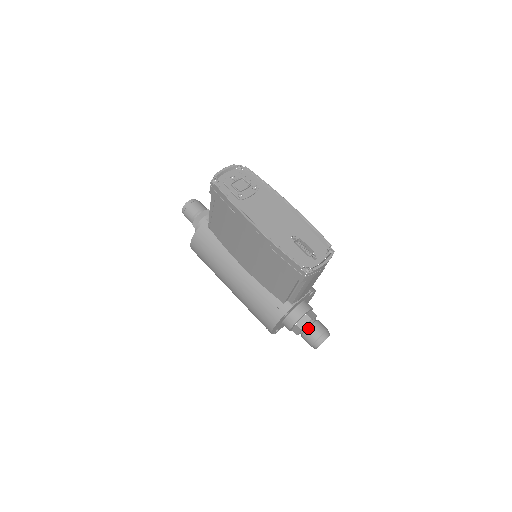
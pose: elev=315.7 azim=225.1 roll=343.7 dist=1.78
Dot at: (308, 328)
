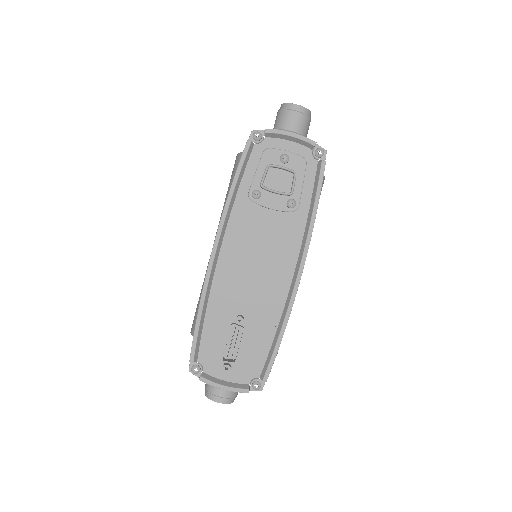
Dot at: occluded
